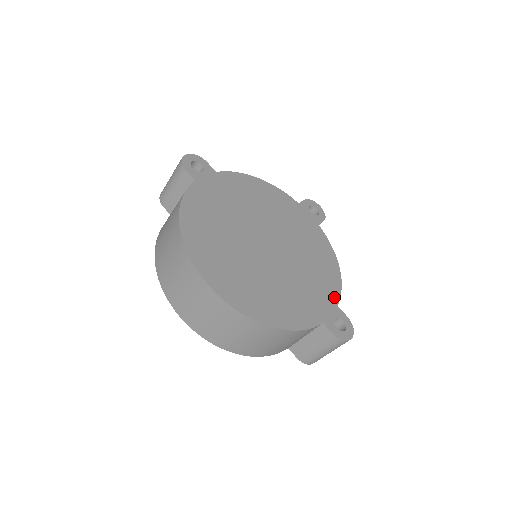
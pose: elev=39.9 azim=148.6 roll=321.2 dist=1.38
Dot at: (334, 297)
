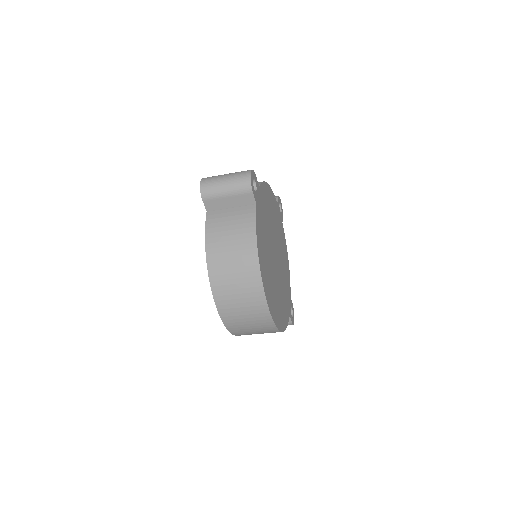
Dot at: (290, 290)
